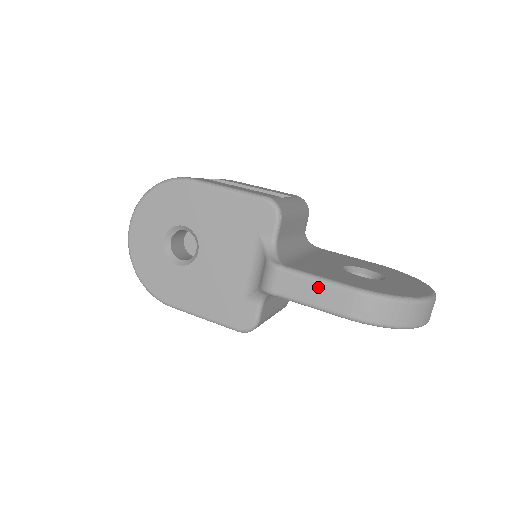
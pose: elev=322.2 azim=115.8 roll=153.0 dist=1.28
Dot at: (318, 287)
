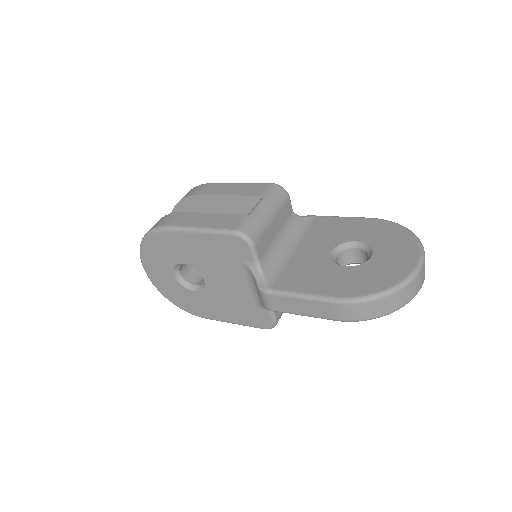
Dot at: (305, 303)
